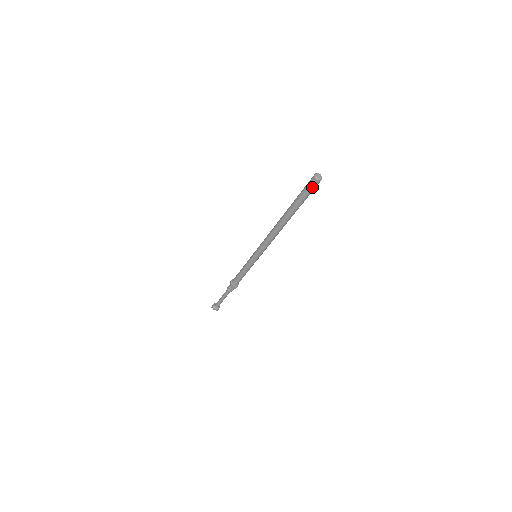
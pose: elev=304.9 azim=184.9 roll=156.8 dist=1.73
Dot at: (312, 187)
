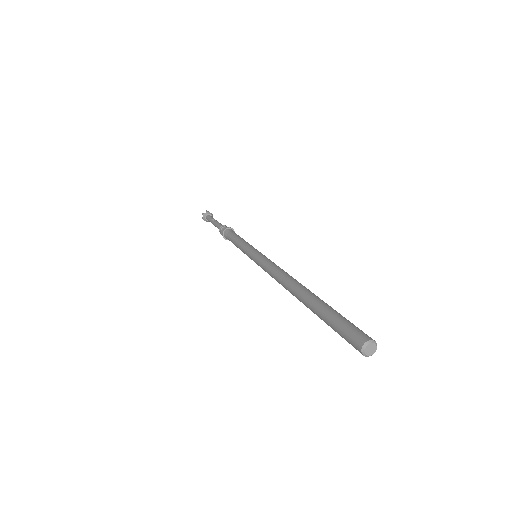
Dot at: occluded
